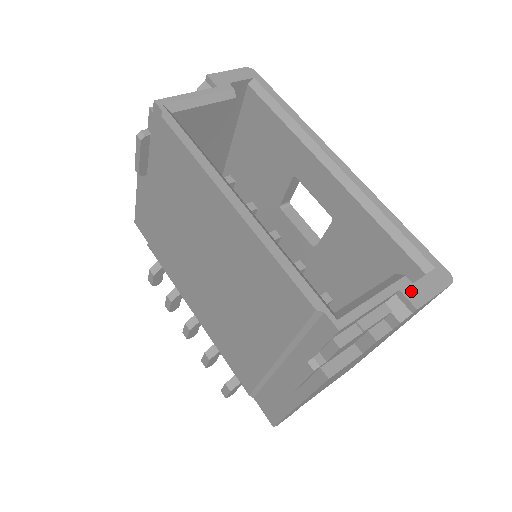
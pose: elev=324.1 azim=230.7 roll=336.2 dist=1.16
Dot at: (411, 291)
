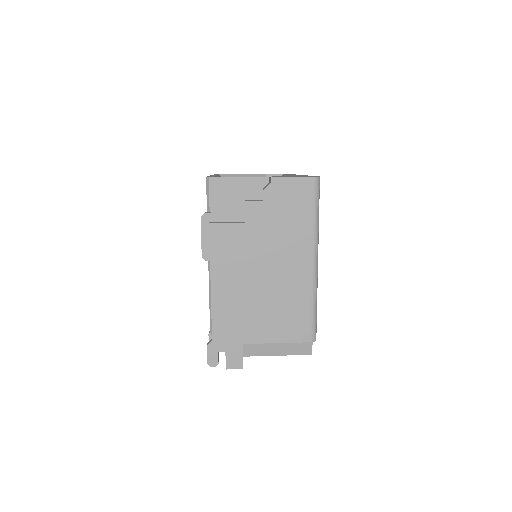
Dot at: occluded
